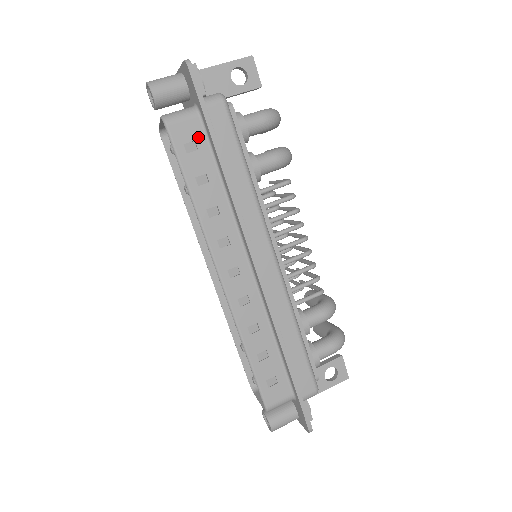
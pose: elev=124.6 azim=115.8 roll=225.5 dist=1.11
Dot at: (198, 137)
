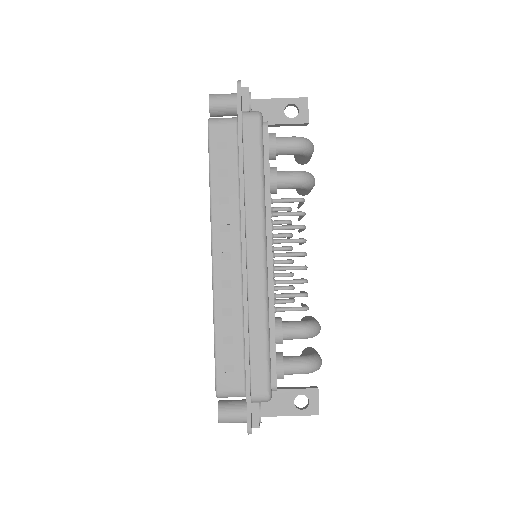
Dot at: (230, 139)
